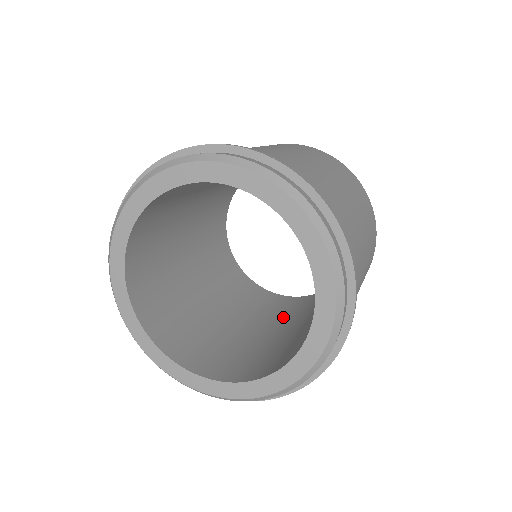
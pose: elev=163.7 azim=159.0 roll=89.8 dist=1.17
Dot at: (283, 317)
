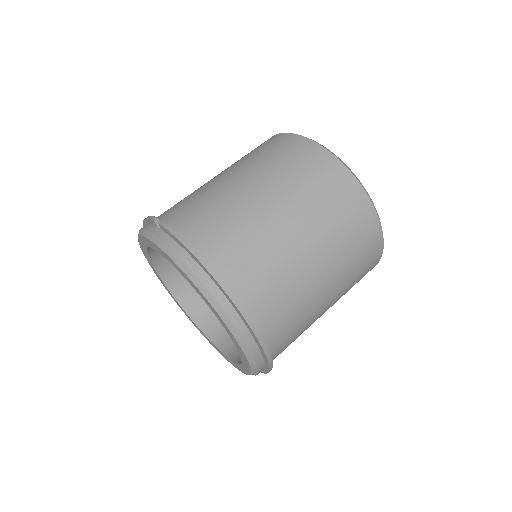
Dot at: occluded
